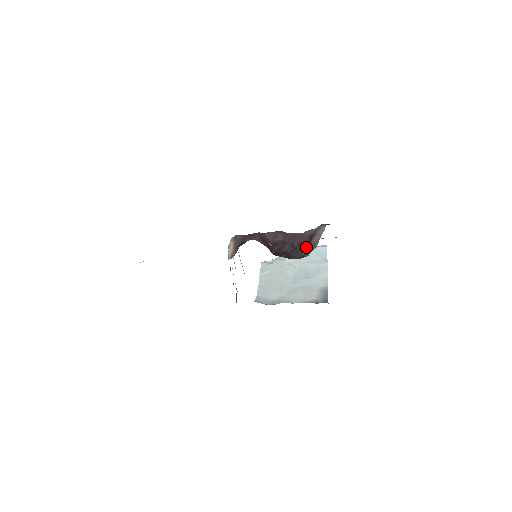
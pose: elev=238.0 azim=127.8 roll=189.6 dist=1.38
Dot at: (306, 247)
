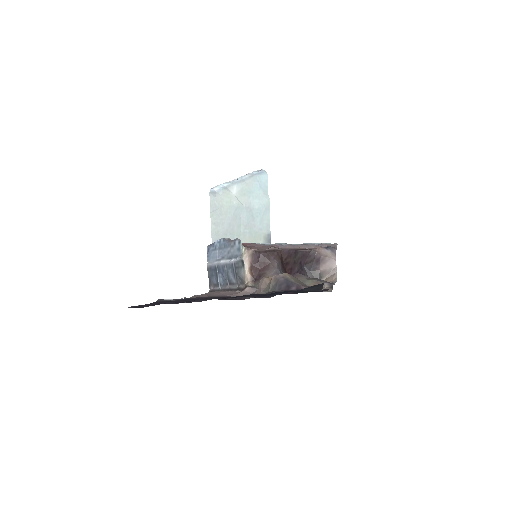
Dot at: (314, 272)
